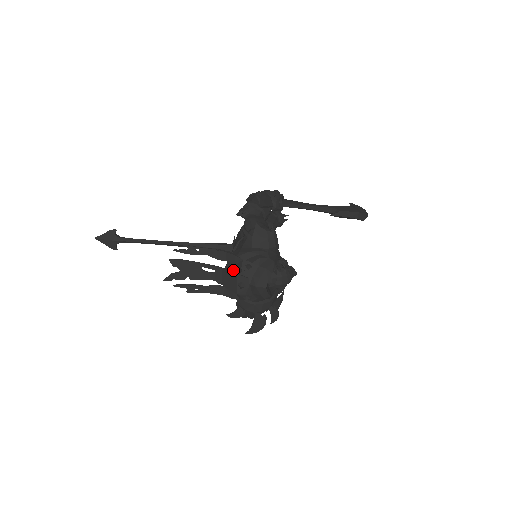
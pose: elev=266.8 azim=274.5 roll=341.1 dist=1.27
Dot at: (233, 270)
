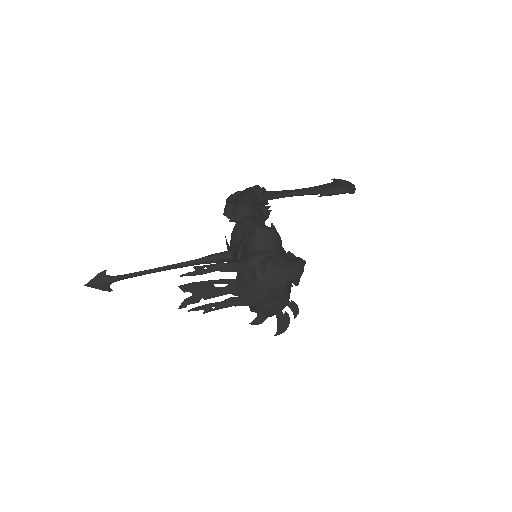
Dot at: (247, 278)
